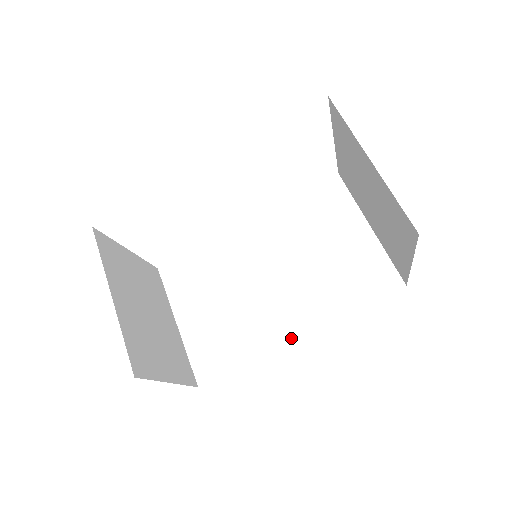
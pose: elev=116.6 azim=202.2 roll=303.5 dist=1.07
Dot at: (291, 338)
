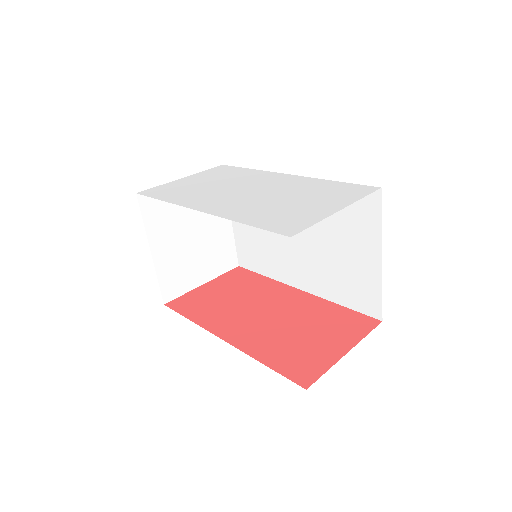
Dot at: (295, 285)
